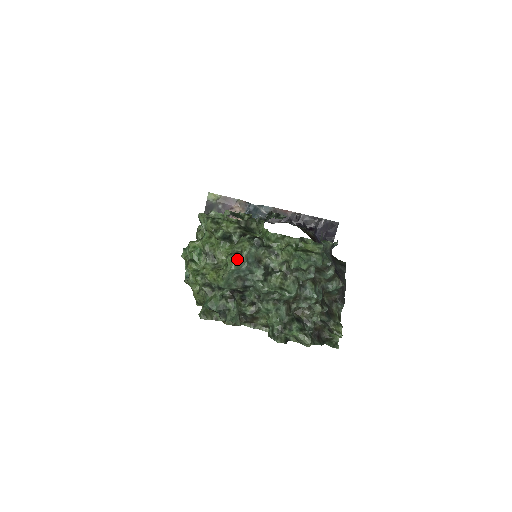
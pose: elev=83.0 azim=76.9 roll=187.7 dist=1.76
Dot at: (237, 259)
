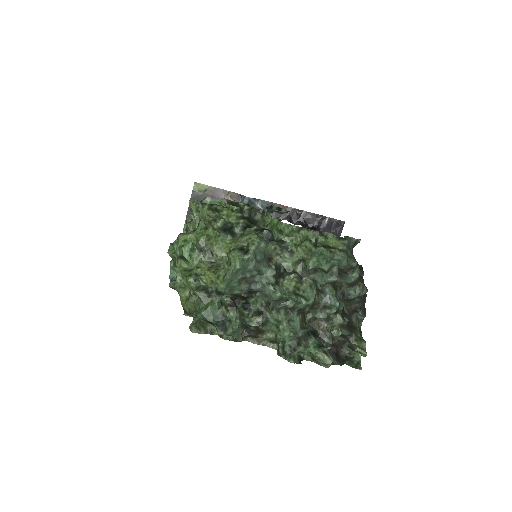
Dot at: (243, 255)
